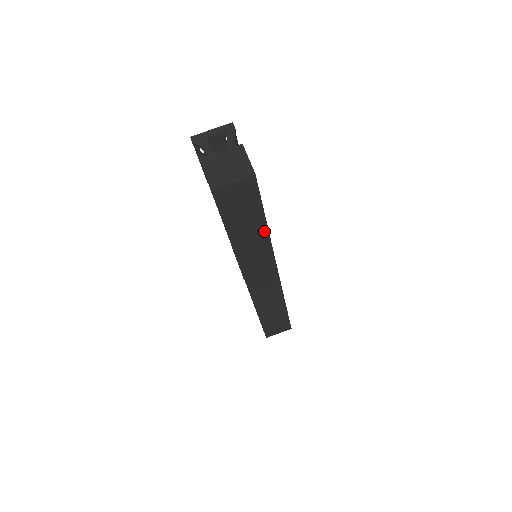
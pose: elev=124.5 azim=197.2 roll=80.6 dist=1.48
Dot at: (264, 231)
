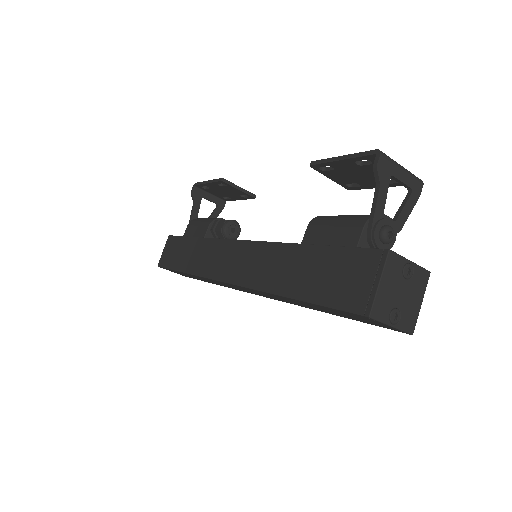
Dot at: (319, 310)
